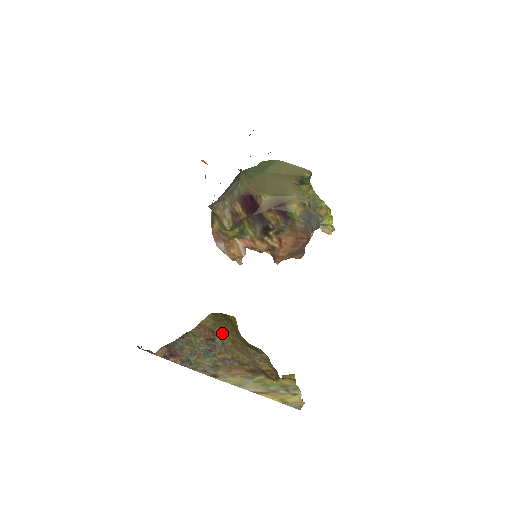
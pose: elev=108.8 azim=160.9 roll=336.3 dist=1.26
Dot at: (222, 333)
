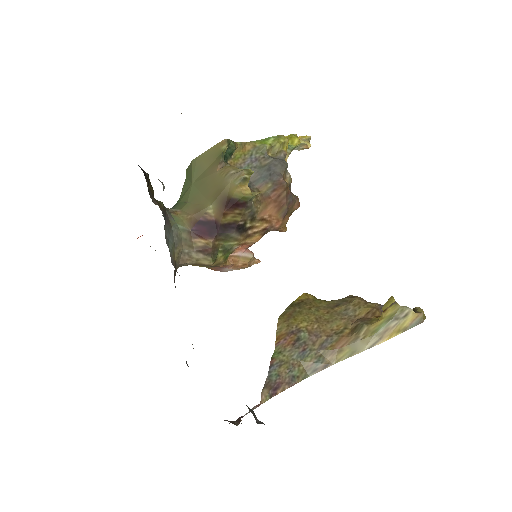
Dot at: (301, 324)
